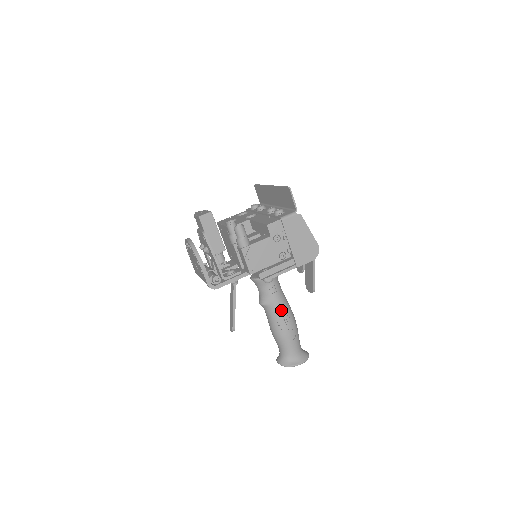
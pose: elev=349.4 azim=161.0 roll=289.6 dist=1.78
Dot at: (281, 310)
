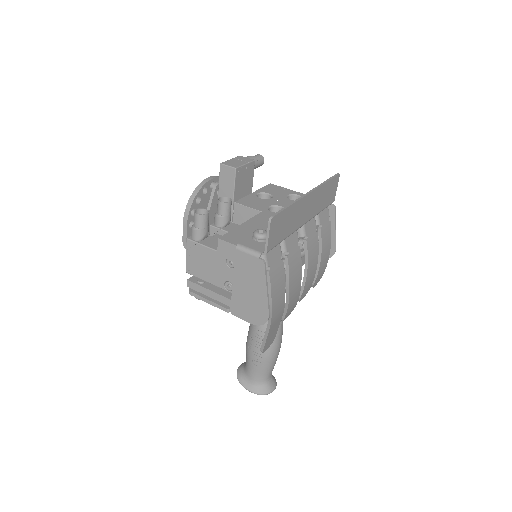
Dot at: (259, 329)
